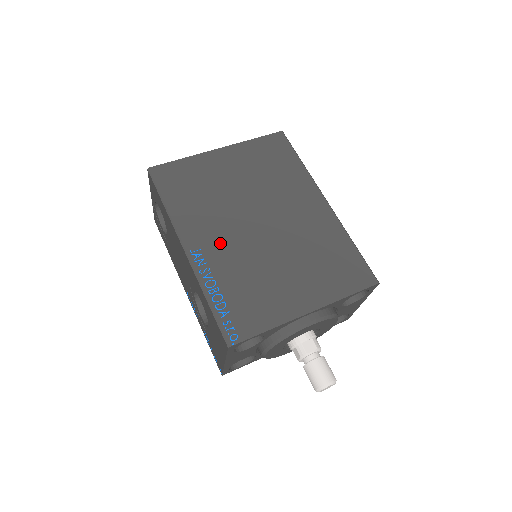
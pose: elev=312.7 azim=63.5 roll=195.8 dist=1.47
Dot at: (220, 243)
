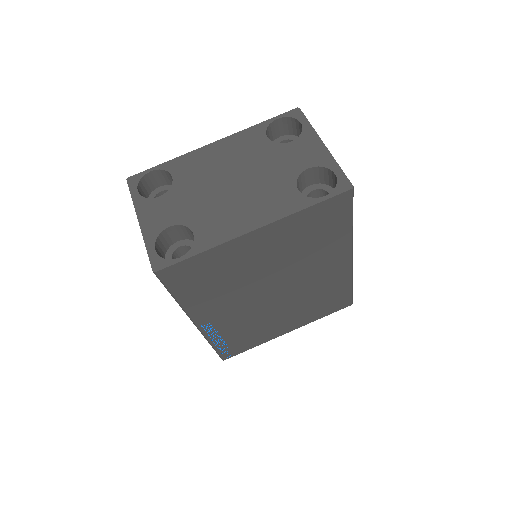
Dot at: (231, 315)
